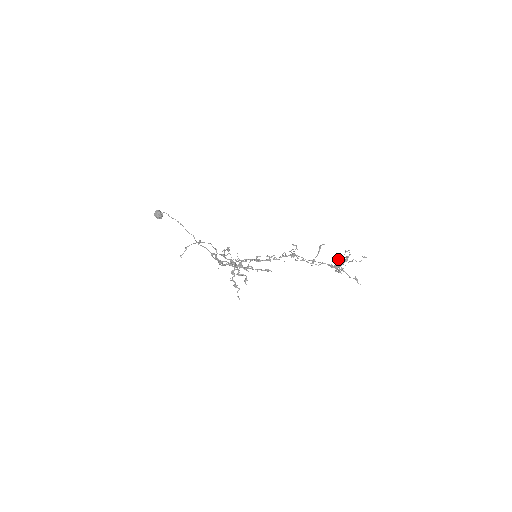
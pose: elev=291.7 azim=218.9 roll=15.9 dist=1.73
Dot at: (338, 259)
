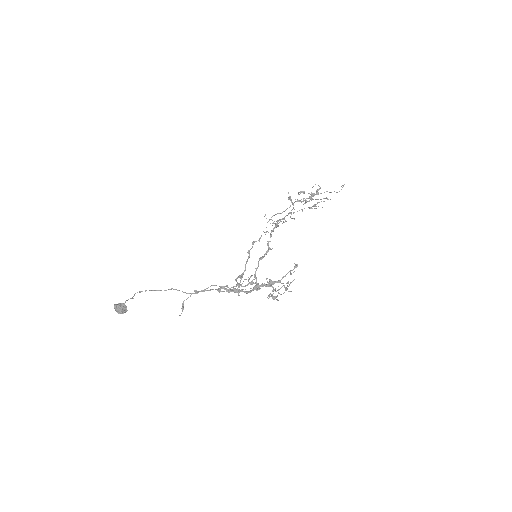
Dot at: occluded
